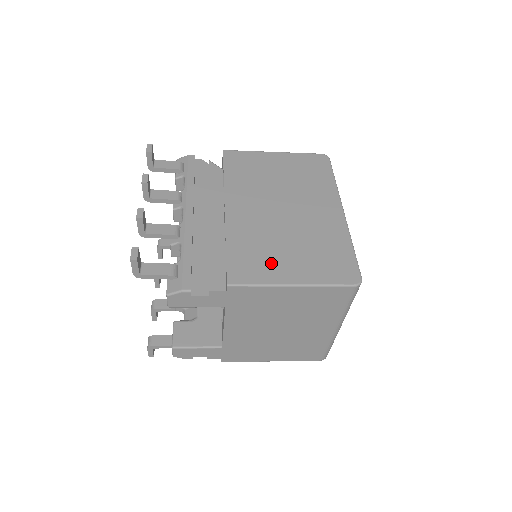
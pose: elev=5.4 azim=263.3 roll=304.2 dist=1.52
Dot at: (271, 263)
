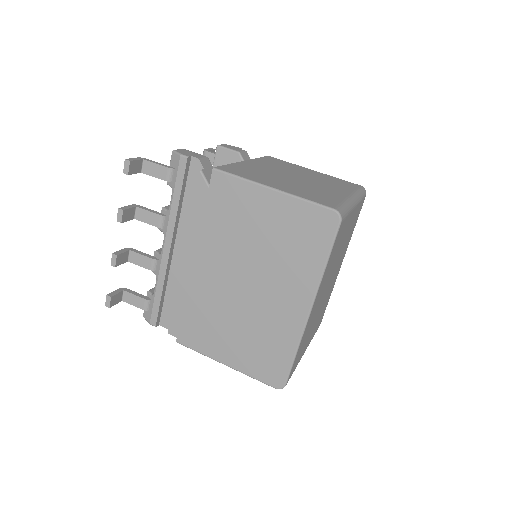
Dot at: (214, 339)
